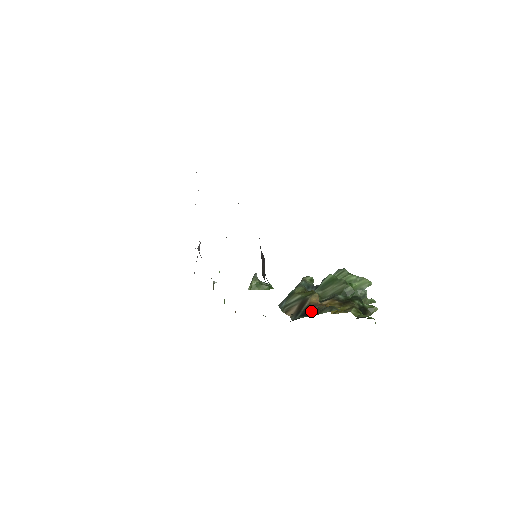
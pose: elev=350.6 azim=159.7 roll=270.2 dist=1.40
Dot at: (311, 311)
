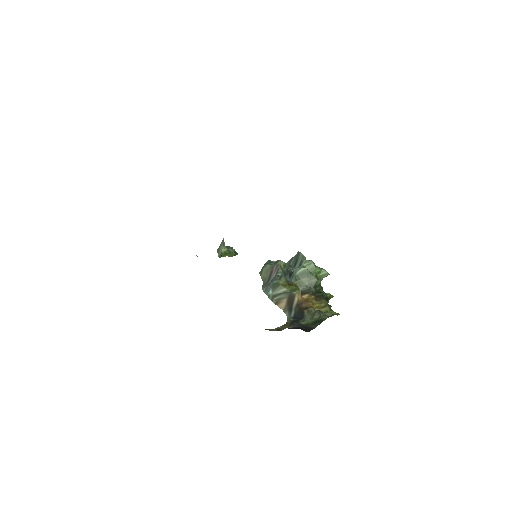
Dot at: (304, 313)
